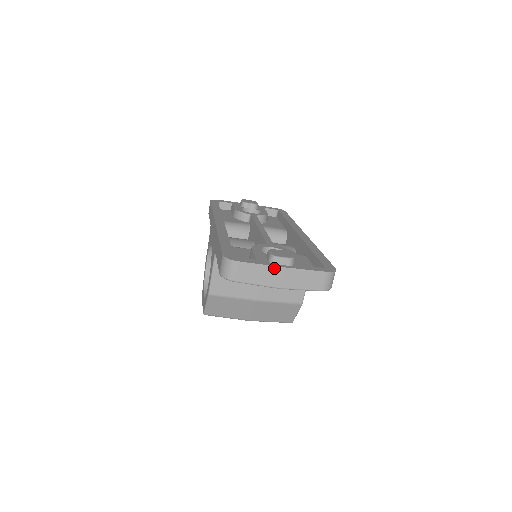
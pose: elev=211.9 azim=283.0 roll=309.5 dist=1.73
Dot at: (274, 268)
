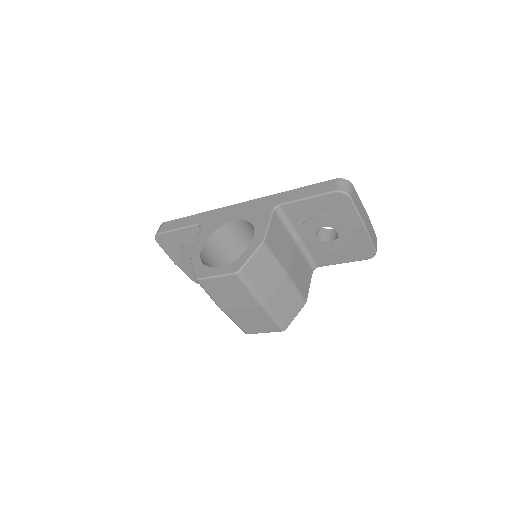
Dot at: (364, 208)
